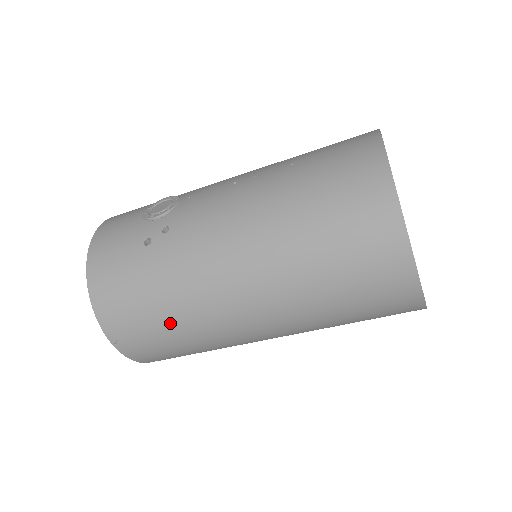
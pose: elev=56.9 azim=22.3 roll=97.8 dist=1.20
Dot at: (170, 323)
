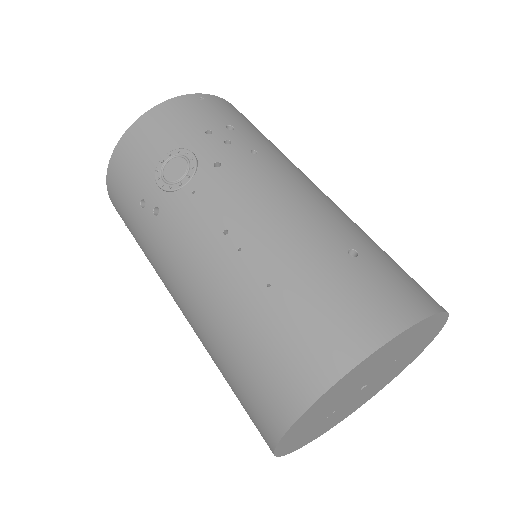
Dot at: occluded
